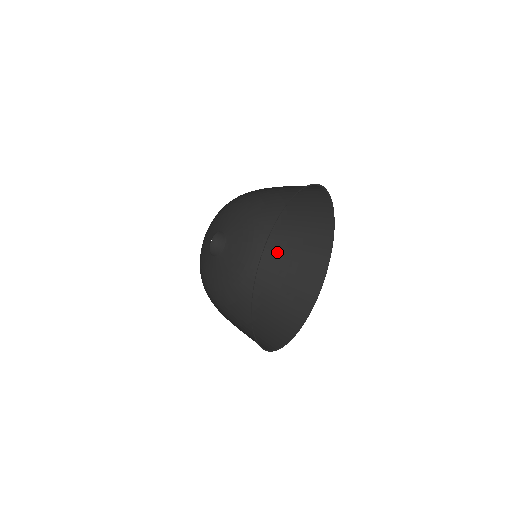
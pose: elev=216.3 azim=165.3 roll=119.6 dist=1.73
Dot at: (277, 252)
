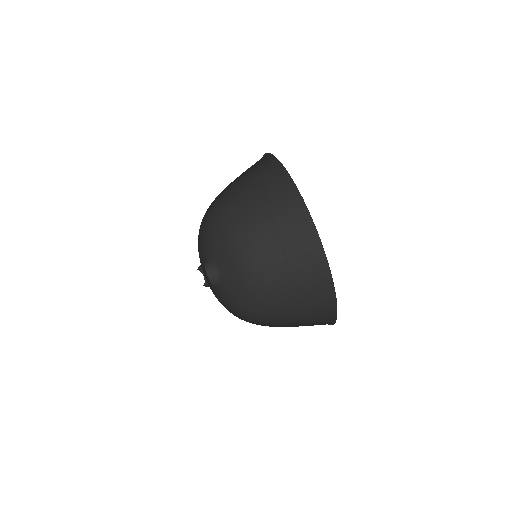
Dot at: (276, 292)
